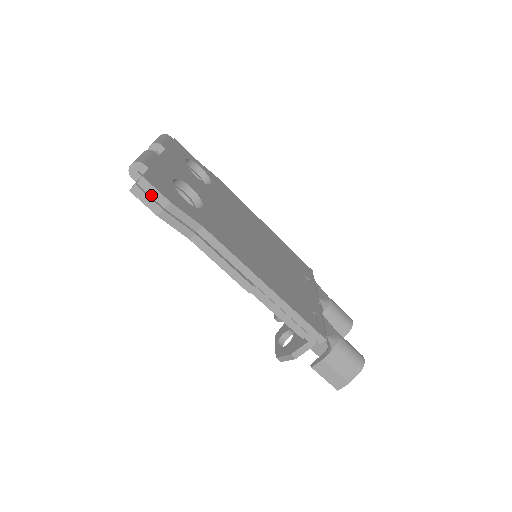
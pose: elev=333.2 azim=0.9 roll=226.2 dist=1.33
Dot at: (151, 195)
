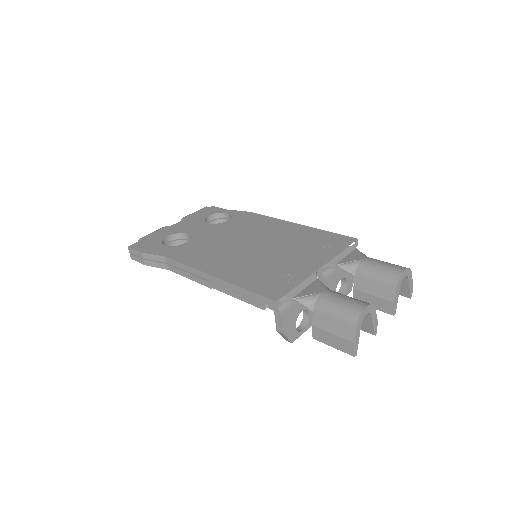
Dot at: (136, 255)
